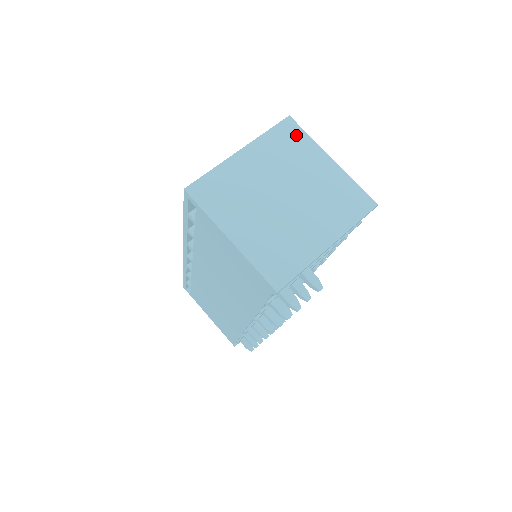
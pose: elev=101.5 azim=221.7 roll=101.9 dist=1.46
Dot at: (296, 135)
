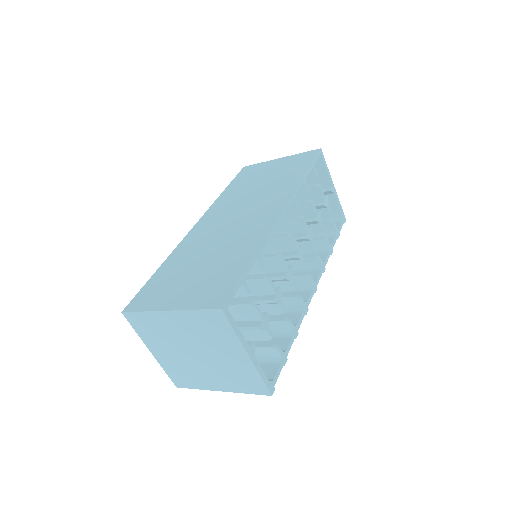
Dot at: (222, 325)
